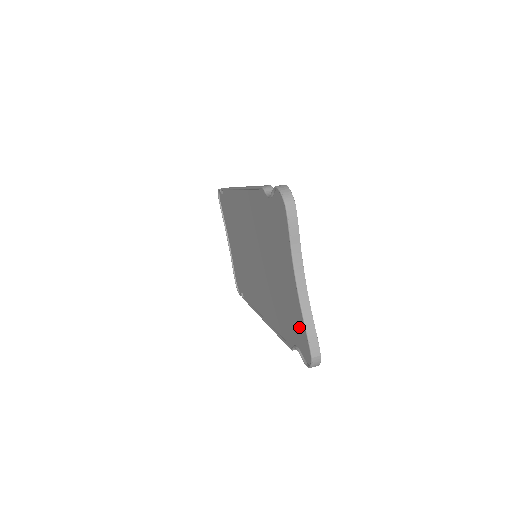
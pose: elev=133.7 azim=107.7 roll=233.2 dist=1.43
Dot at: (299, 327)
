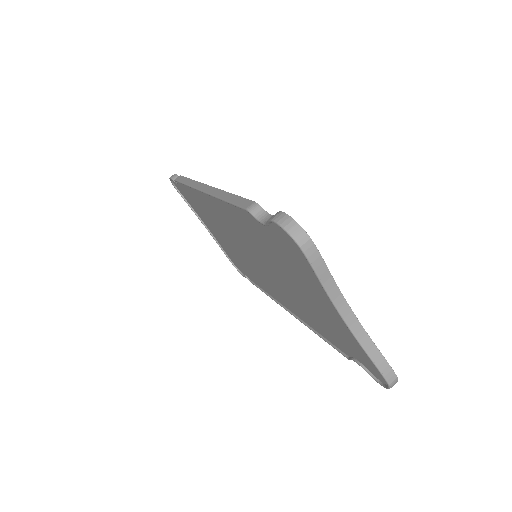
Dot at: (357, 350)
